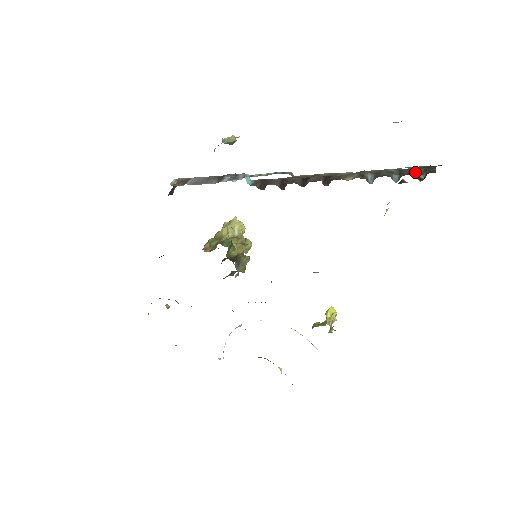
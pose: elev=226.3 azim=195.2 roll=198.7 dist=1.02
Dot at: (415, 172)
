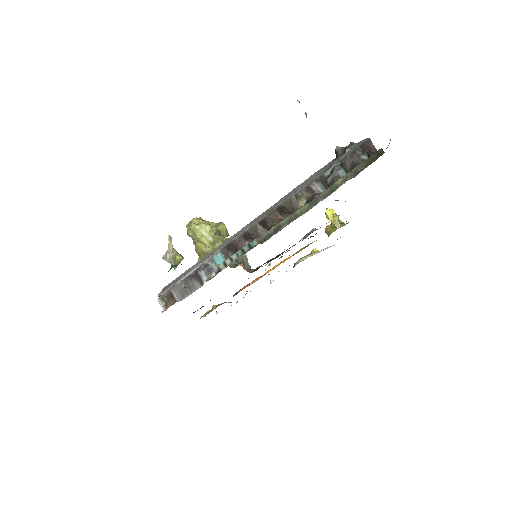
Dot at: (355, 157)
